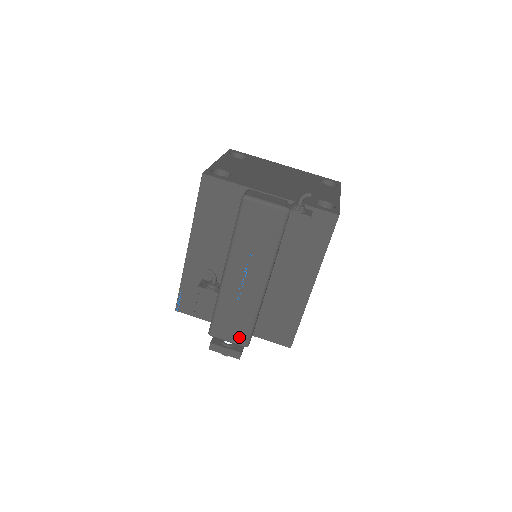
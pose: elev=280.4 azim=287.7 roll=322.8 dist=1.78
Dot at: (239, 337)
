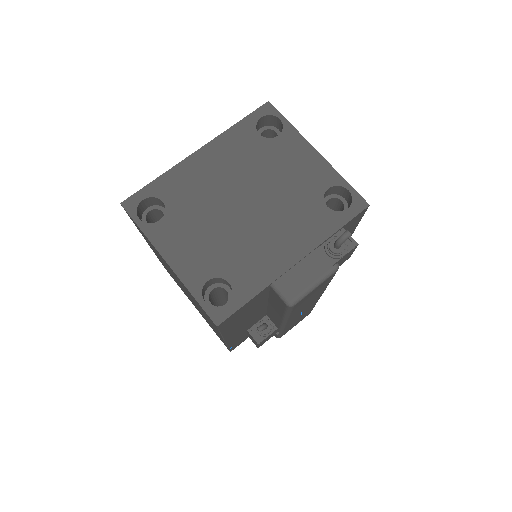
Dot at: (304, 317)
